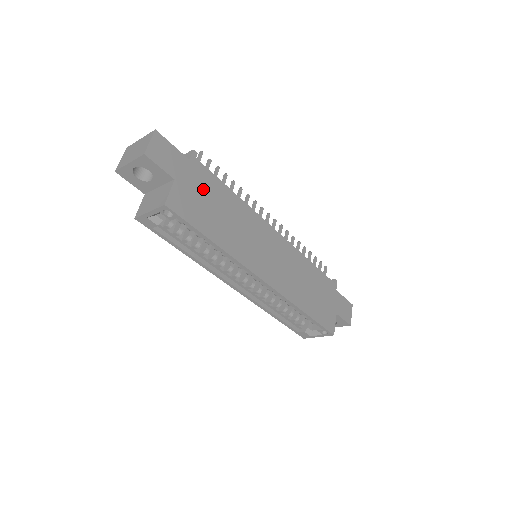
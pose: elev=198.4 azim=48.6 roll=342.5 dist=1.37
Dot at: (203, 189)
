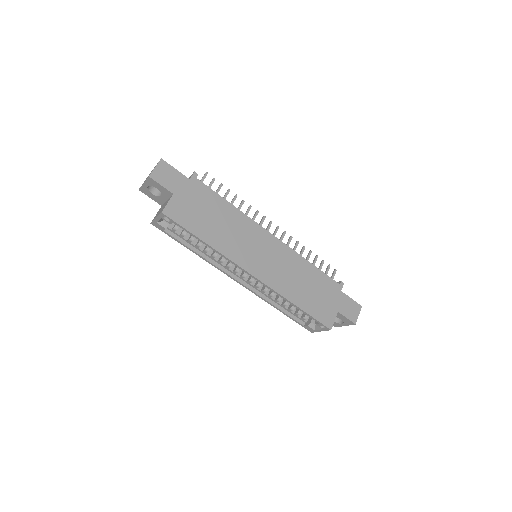
Dot at: (200, 201)
